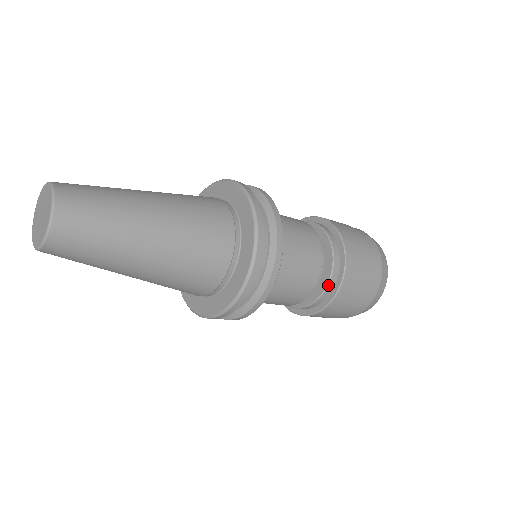
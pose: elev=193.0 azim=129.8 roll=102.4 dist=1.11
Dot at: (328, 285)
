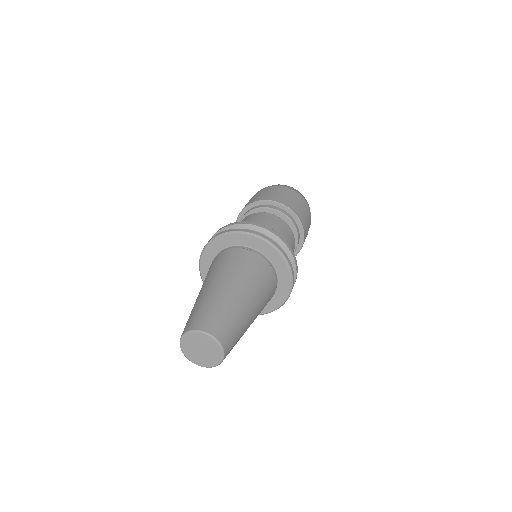
Dot at: occluded
